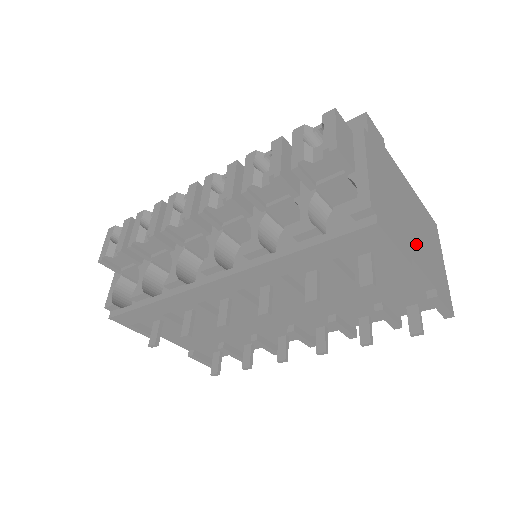
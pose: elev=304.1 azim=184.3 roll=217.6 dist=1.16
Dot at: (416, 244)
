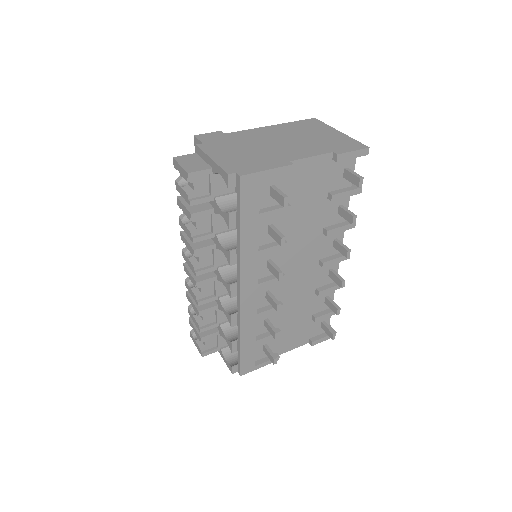
Dot at: (292, 150)
